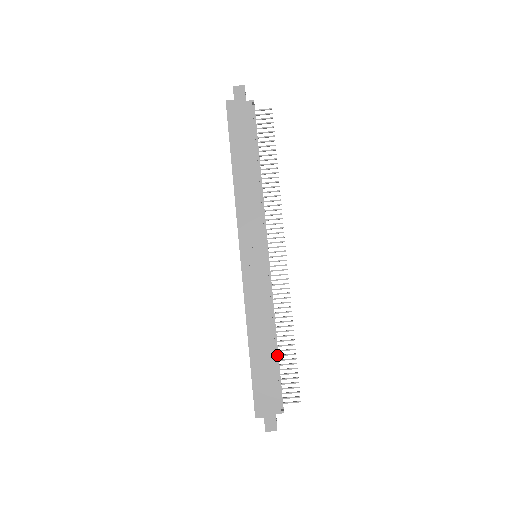
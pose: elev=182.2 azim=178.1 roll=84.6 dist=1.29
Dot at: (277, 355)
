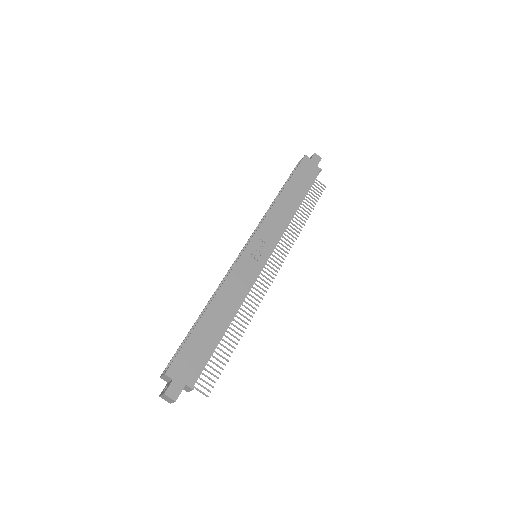
Dot at: occluded
